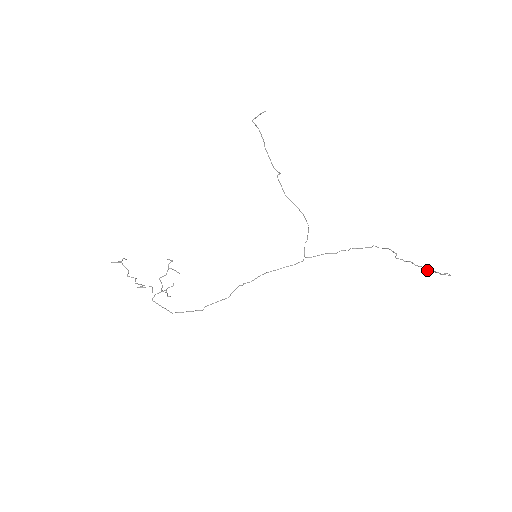
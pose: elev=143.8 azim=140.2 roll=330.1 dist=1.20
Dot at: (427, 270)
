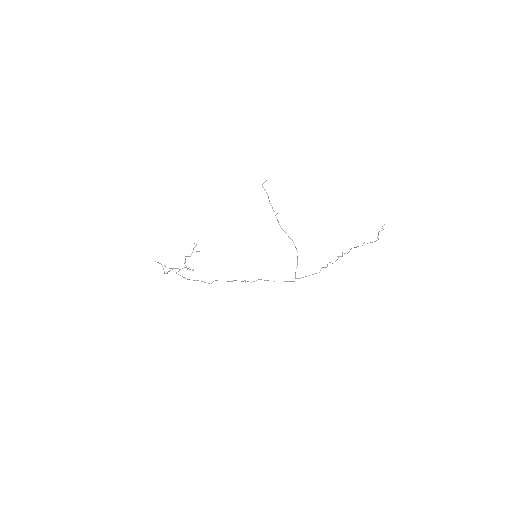
Dot at: (375, 241)
